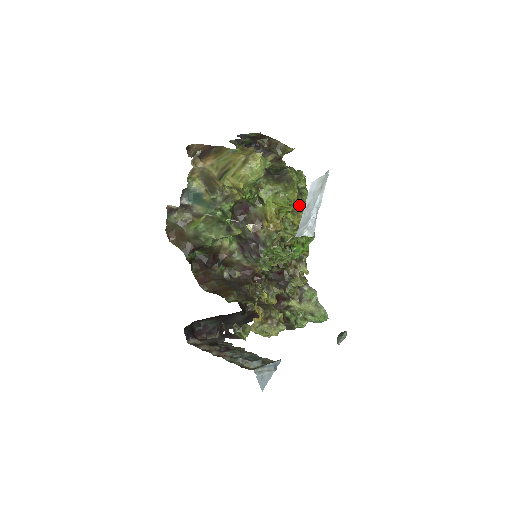
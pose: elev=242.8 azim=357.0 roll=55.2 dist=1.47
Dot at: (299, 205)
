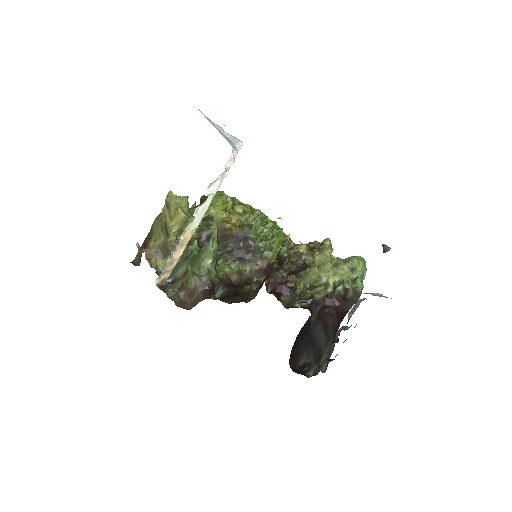
Dot at: (234, 202)
